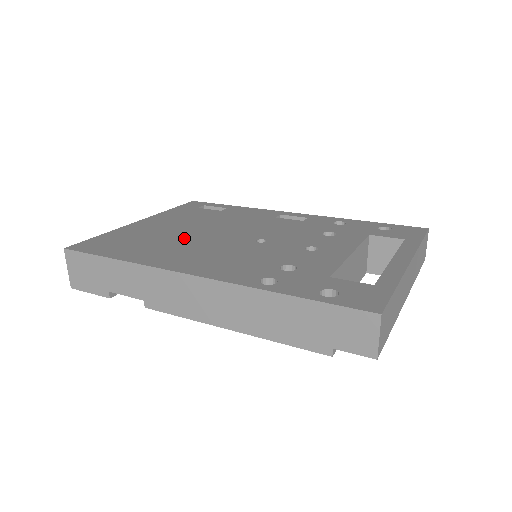
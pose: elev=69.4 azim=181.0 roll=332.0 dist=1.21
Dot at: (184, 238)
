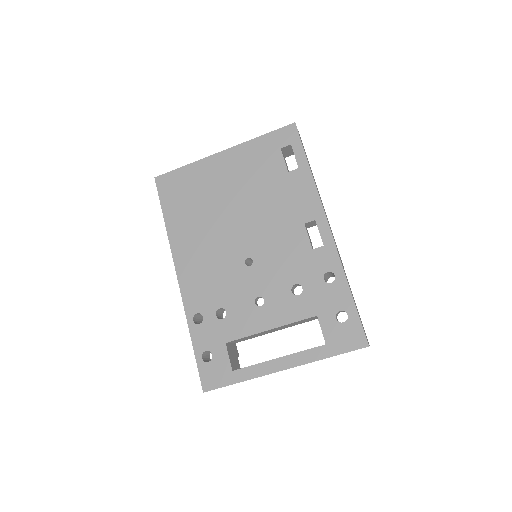
Dot at: (216, 216)
